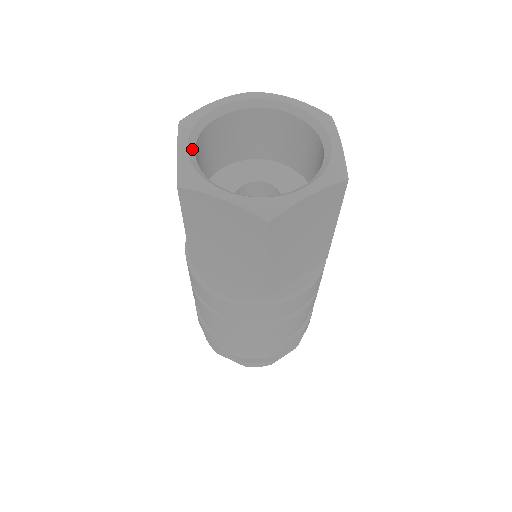
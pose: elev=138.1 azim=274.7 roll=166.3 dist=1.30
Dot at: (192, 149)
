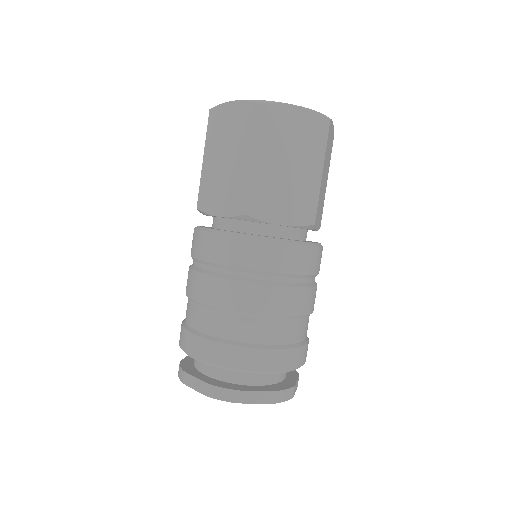
Dot at: occluded
